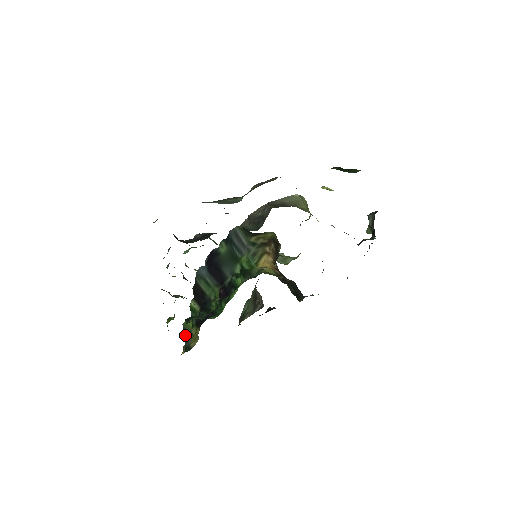
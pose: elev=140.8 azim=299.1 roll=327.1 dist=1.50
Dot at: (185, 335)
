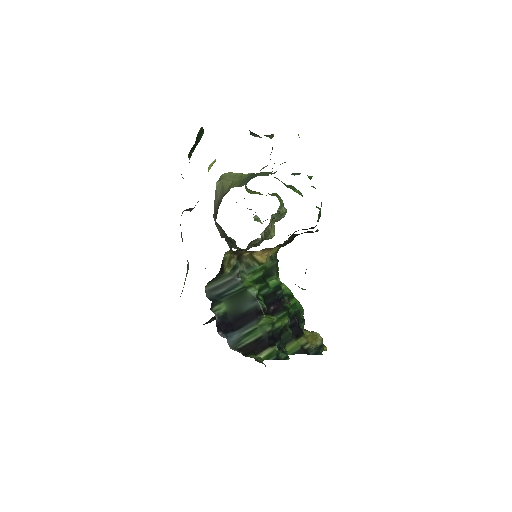
Dot at: (301, 353)
